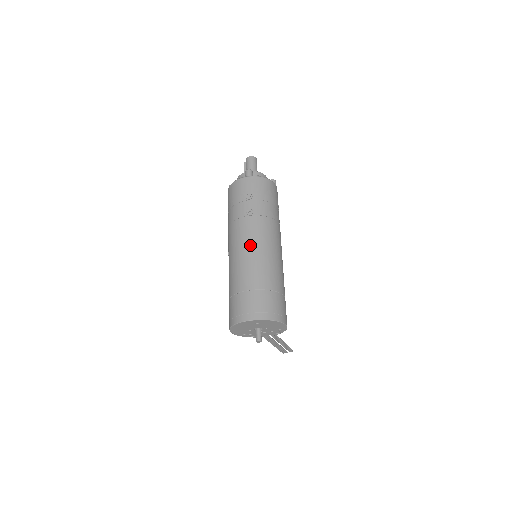
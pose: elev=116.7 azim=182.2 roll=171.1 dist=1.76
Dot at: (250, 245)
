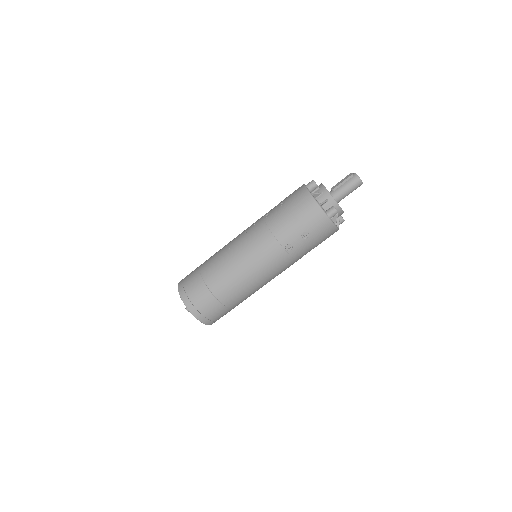
Dot at: (256, 271)
